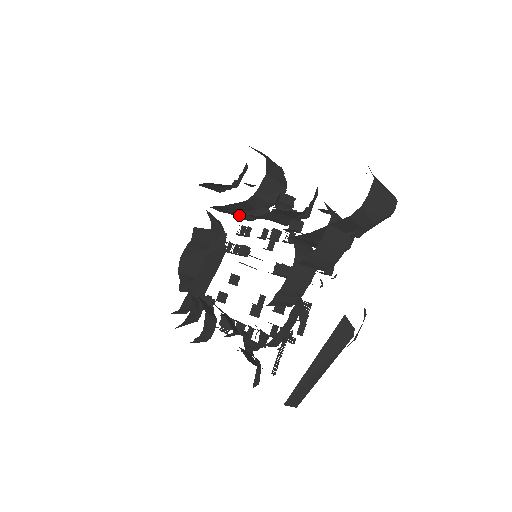
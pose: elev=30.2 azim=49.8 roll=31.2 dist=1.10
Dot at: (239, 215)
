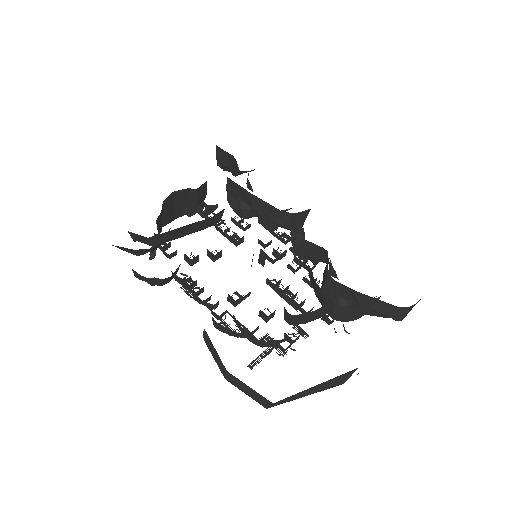
Dot at: (241, 205)
